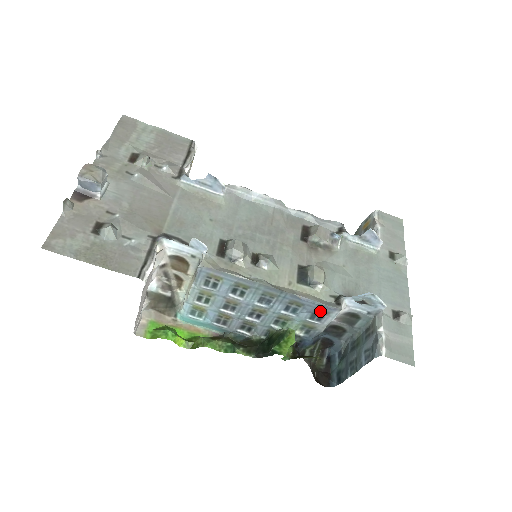
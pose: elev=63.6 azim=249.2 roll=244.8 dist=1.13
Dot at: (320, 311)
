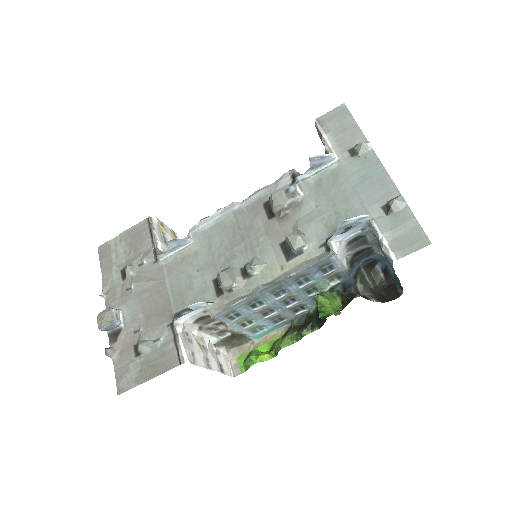
Dot at: (323, 265)
